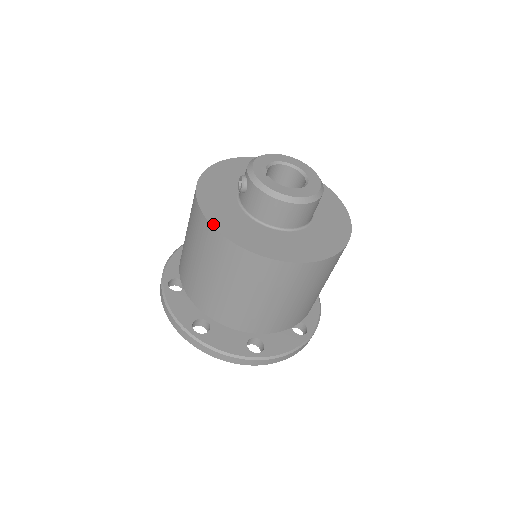
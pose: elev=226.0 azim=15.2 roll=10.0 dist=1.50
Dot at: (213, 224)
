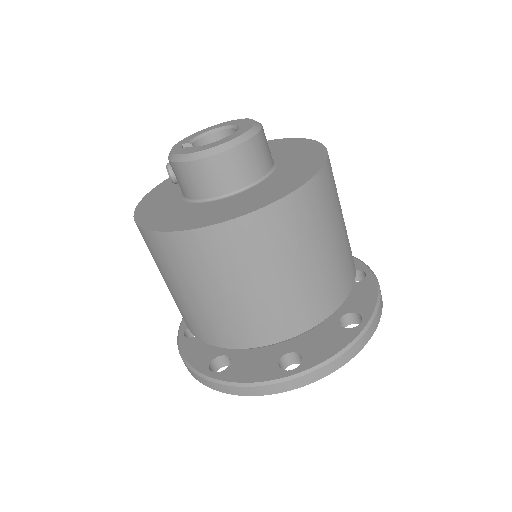
Dot at: (143, 226)
